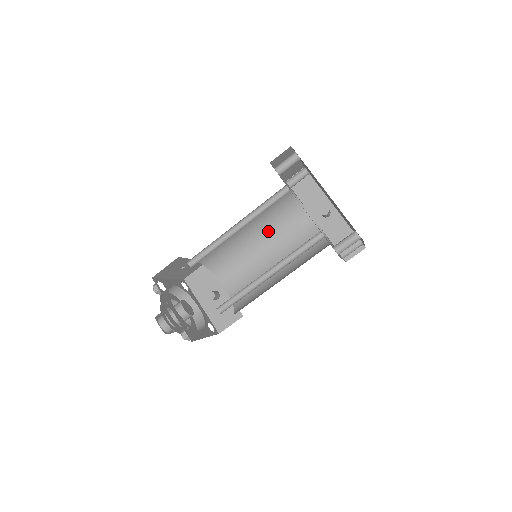
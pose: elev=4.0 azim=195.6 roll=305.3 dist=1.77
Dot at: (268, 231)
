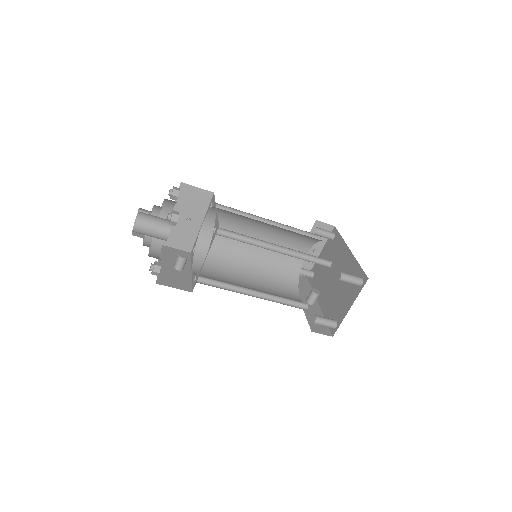
Dot at: (261, 273)
